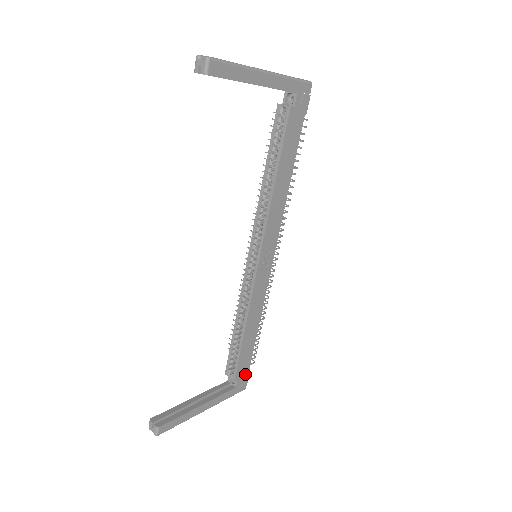
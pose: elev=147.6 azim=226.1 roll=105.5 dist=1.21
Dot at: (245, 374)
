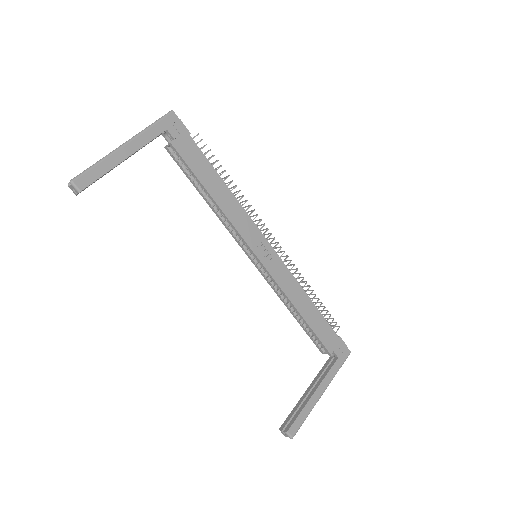
Dot at: (337, 342)
